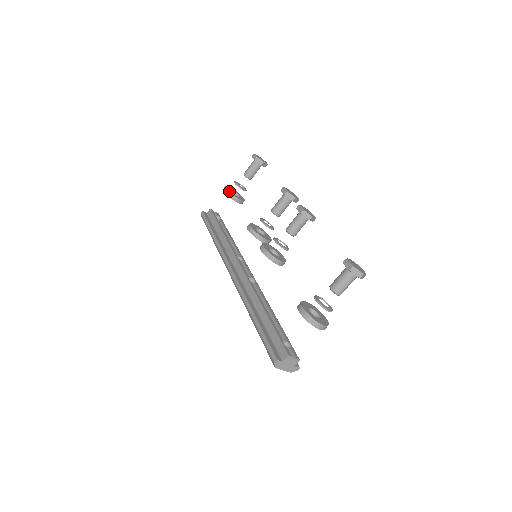
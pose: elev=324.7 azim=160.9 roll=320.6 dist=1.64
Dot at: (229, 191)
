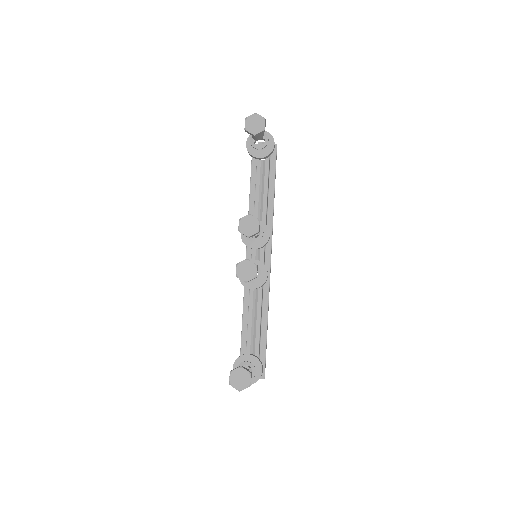
Dot at: (248, 150)
